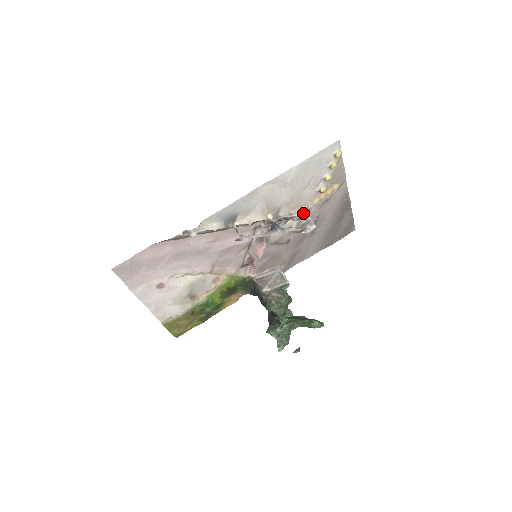
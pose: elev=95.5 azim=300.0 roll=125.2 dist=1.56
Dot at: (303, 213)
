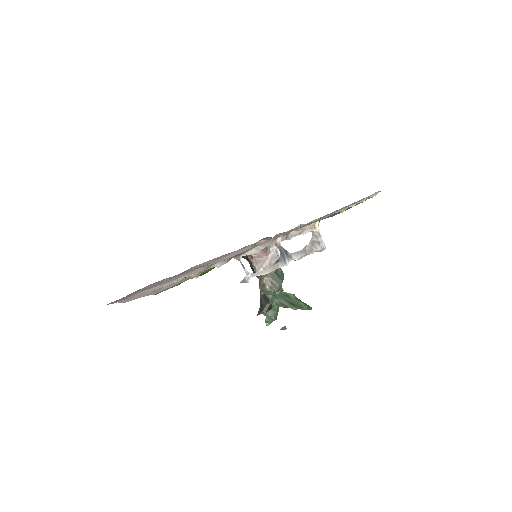
Dot at: (315, 229)
